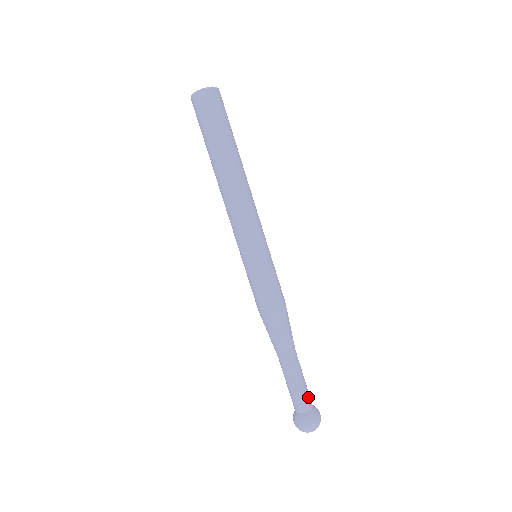
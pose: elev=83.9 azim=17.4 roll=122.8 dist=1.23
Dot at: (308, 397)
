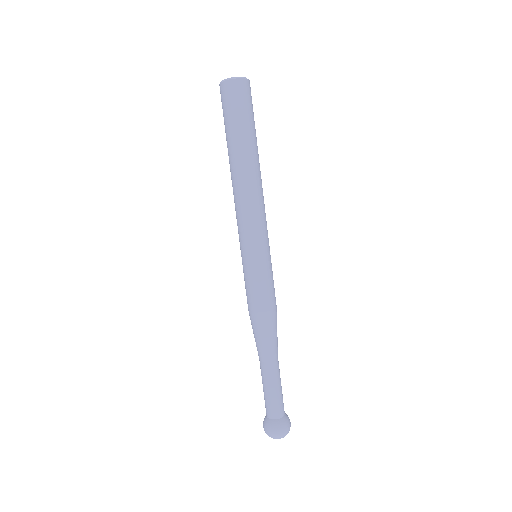
Dot at: (281, 405)
